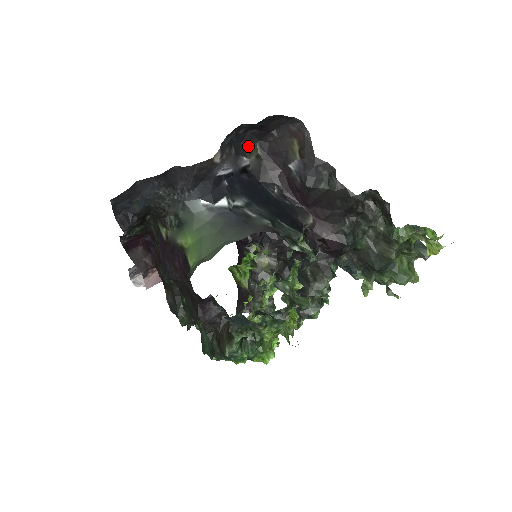
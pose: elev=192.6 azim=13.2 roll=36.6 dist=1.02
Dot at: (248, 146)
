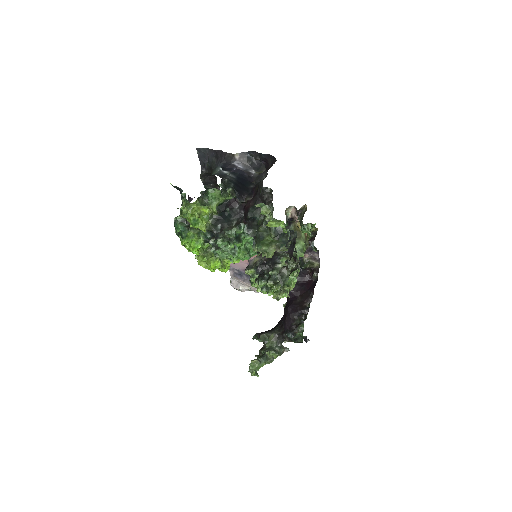
Dot at: (260, 169)
